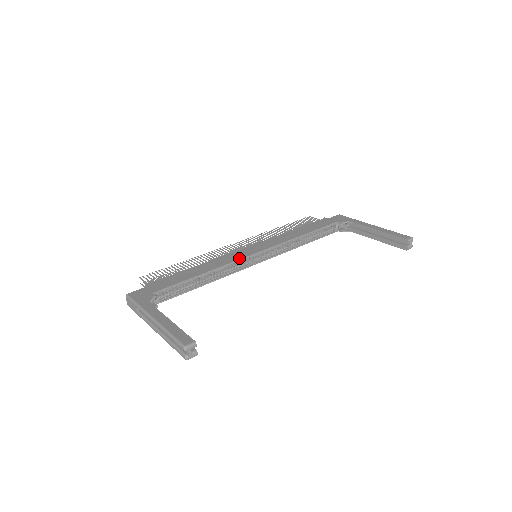
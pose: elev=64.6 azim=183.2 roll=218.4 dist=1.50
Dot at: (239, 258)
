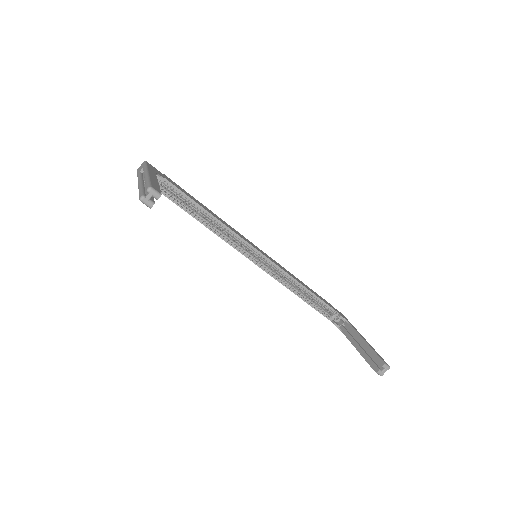
Dot at: occluded
